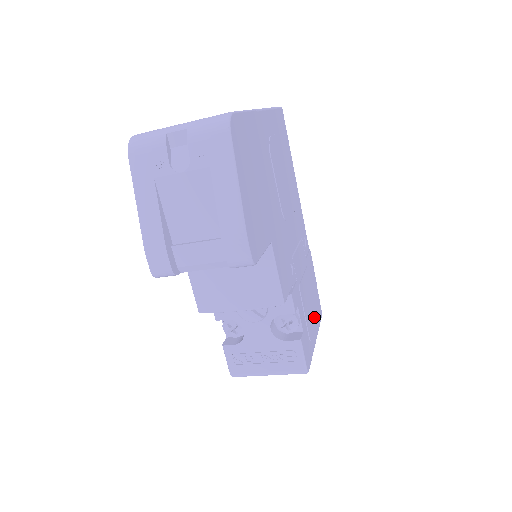
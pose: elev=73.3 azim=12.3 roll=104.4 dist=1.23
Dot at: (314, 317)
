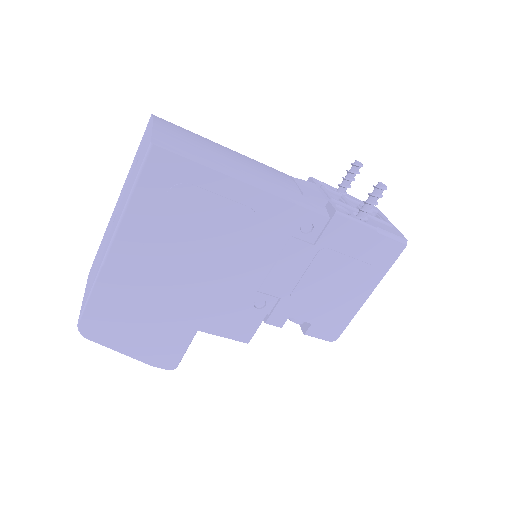
Dot at: (356, 282)
